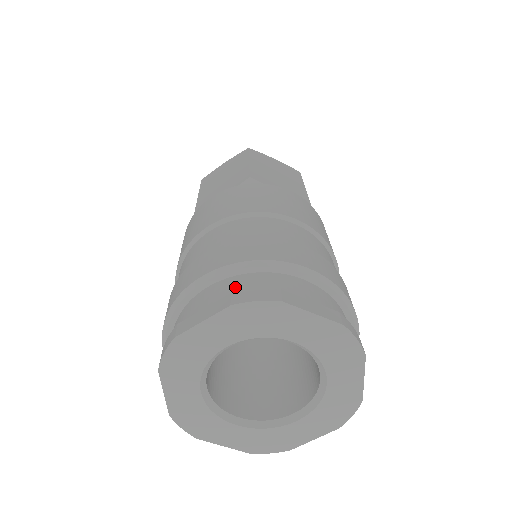
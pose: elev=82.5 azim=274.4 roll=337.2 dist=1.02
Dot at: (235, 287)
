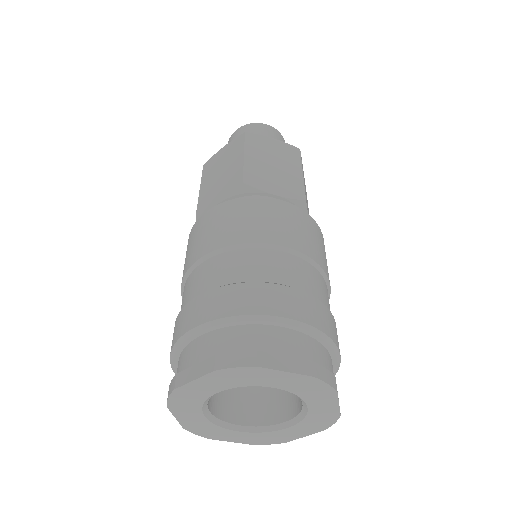
Dot at: (220, 343)
